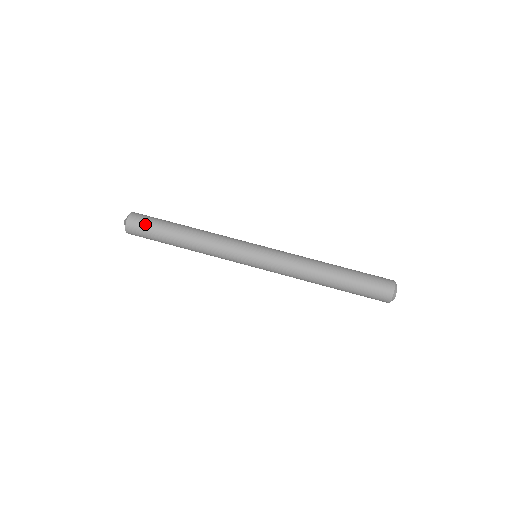
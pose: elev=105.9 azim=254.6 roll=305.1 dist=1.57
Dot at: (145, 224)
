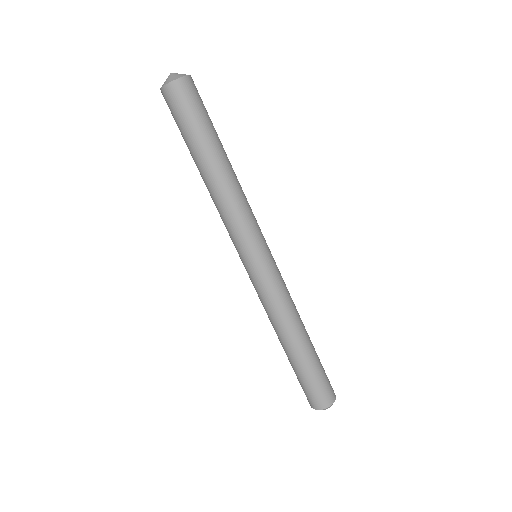
Dot at: (181, 112)
